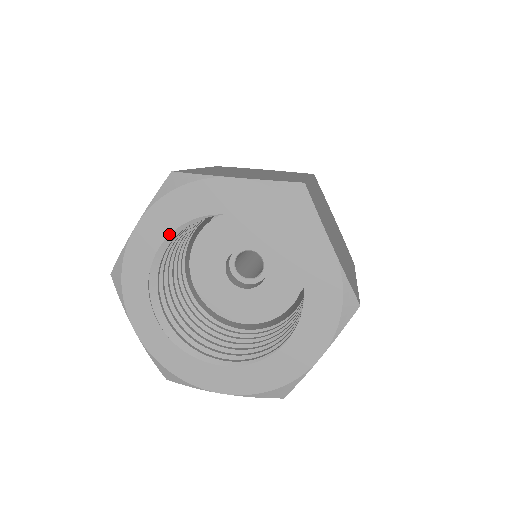
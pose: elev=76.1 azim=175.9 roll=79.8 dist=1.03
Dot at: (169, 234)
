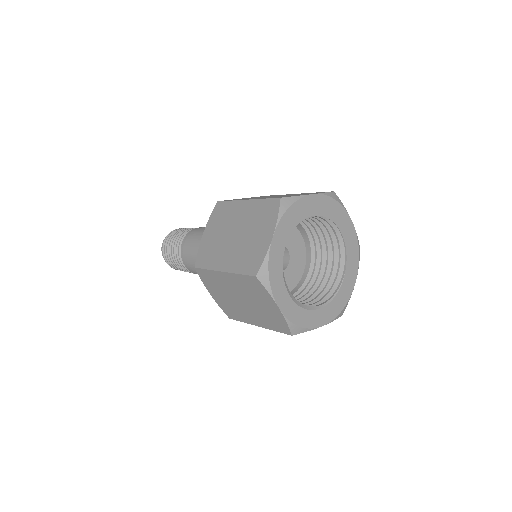
Dot at: (289, 236)
